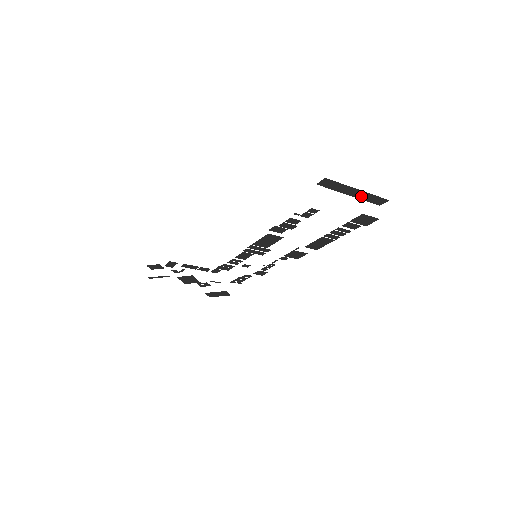
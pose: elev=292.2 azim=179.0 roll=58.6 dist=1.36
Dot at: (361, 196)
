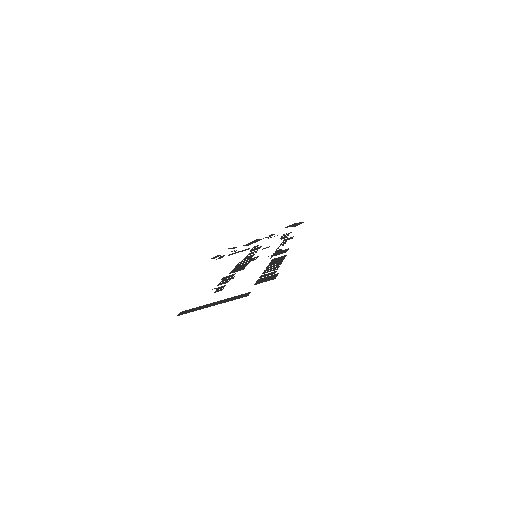
Dot at: (223, 300)
